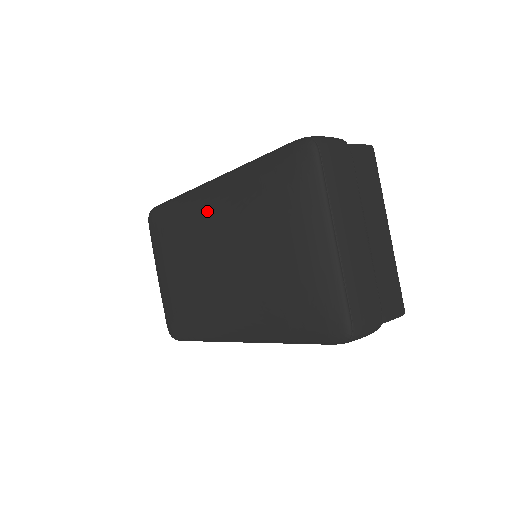
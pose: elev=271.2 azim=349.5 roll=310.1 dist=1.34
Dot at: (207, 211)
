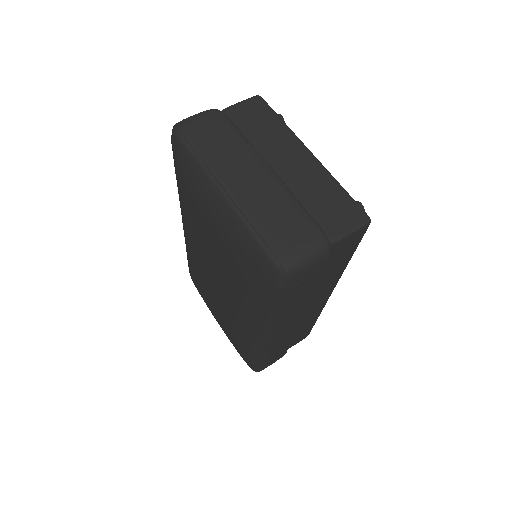
Dot at: (188, 242)
